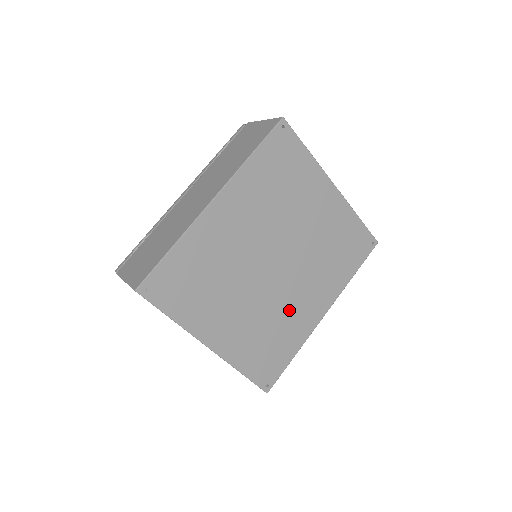
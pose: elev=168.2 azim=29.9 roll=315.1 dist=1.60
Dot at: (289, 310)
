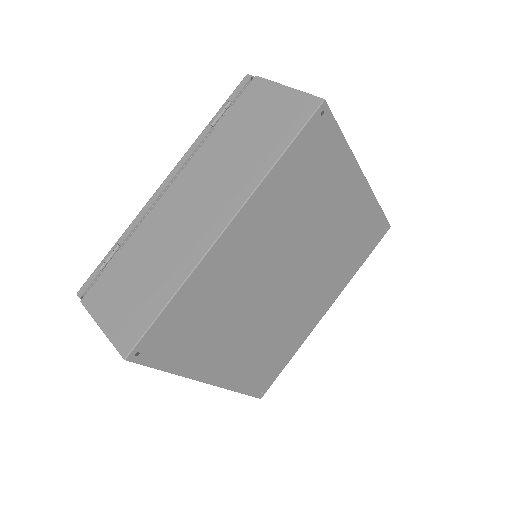
Dot at: (293, 320)
